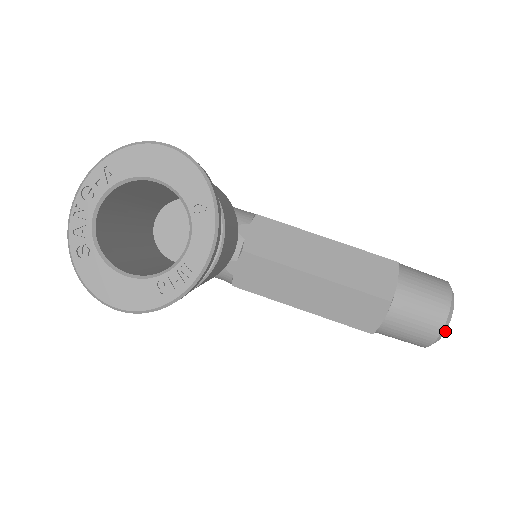
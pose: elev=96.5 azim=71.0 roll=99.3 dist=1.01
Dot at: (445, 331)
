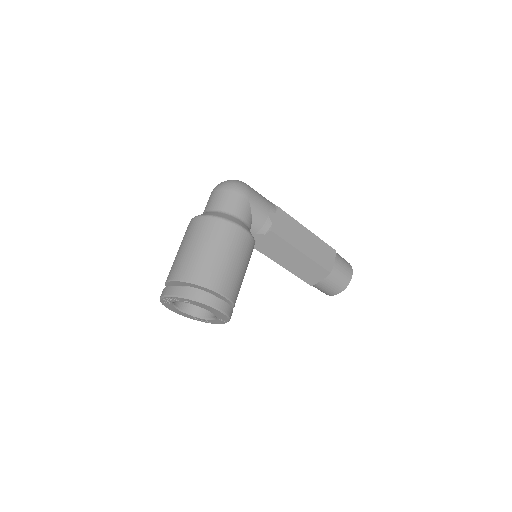
Dot at: occluded
